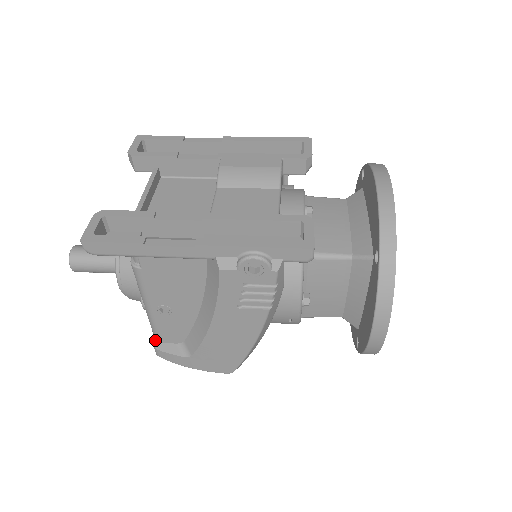
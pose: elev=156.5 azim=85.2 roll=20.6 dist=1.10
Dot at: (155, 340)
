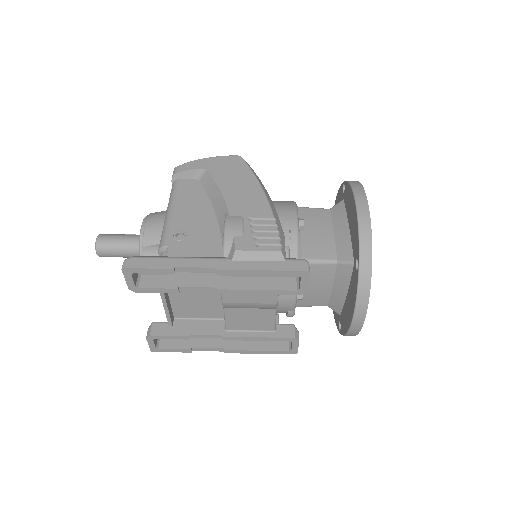
Dot at: occluded
